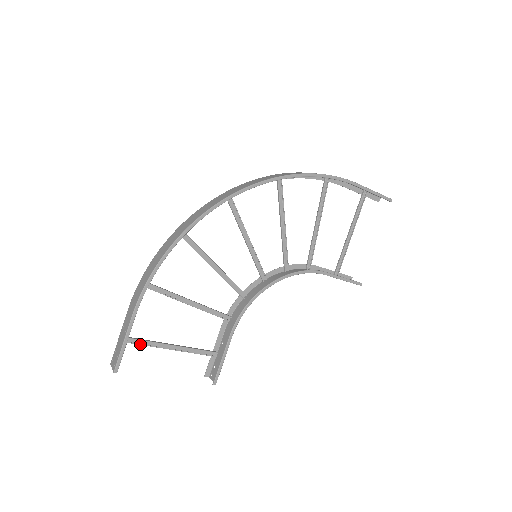
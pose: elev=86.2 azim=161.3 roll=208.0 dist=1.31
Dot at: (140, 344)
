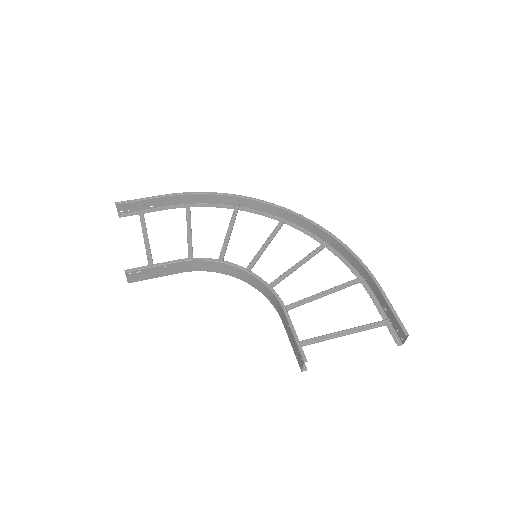
Dot at: (141, 221)
